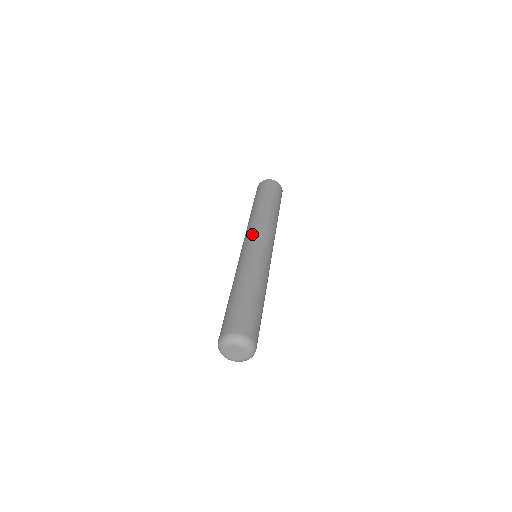
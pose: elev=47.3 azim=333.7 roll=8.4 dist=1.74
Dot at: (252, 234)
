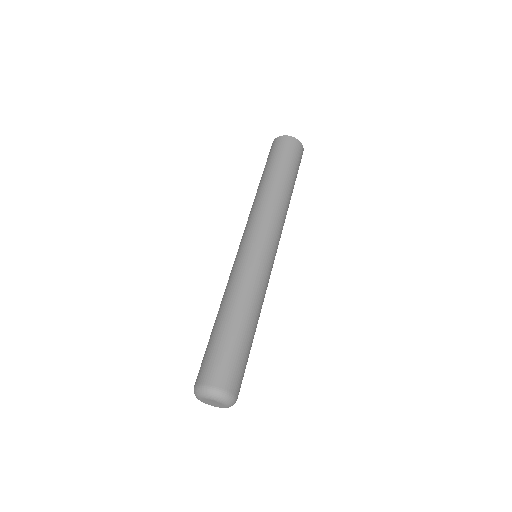
Dot at: (262, 229)
